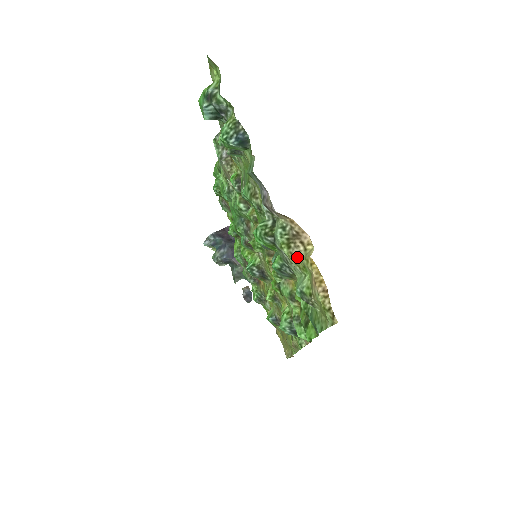
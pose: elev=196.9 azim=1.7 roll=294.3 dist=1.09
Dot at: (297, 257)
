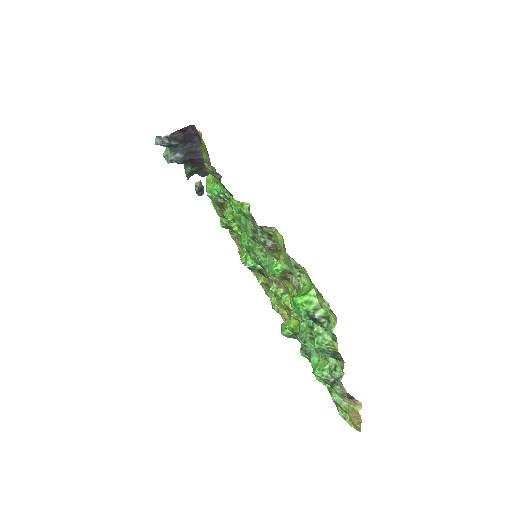
Dot at: occluded
